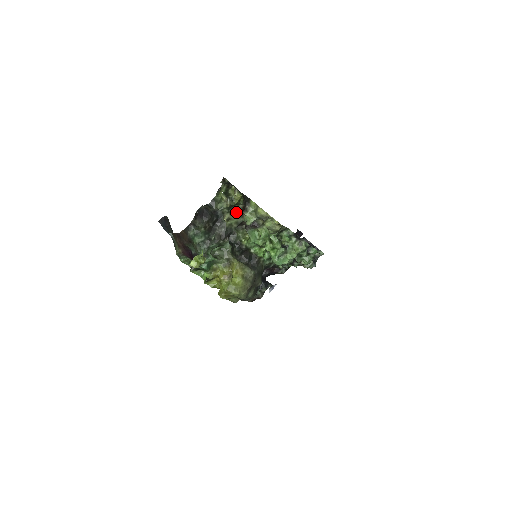
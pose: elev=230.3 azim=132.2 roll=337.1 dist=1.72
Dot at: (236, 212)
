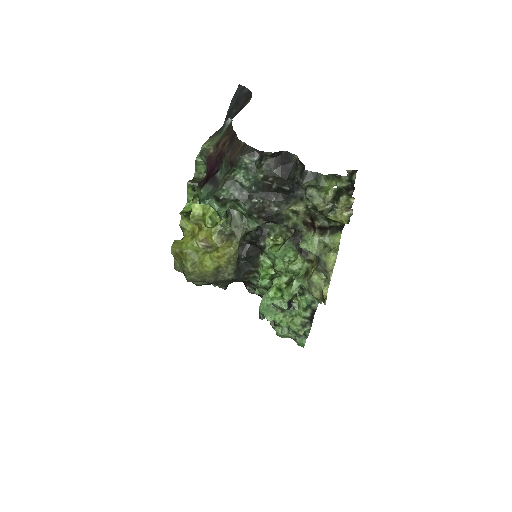
Dot at: (312, 218)
